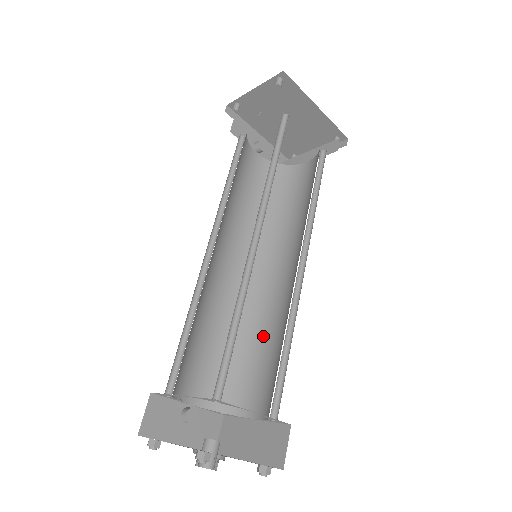
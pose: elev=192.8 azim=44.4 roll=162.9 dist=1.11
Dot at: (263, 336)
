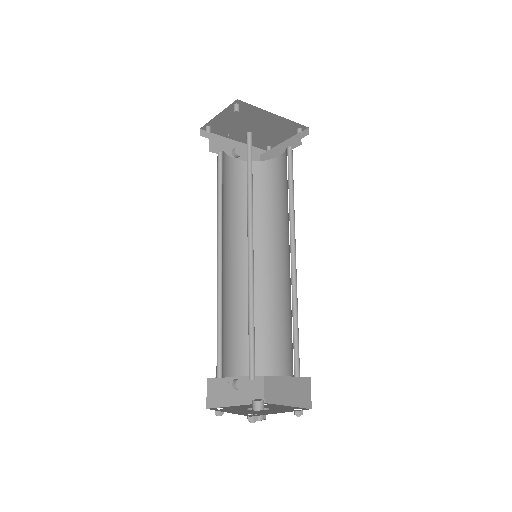
Dot at: (278, 313)
